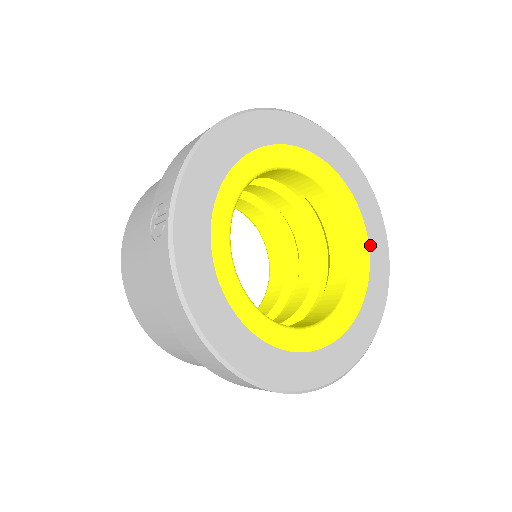
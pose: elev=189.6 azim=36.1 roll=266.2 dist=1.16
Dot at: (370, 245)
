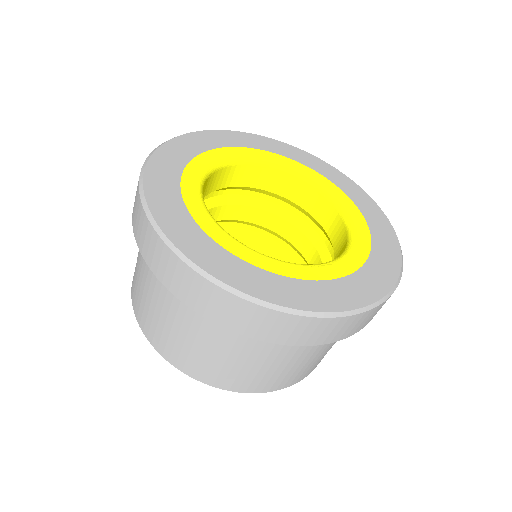
Dot at: (371, 229)
